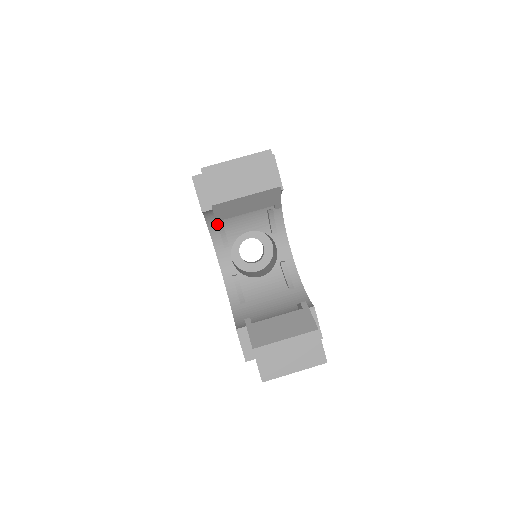
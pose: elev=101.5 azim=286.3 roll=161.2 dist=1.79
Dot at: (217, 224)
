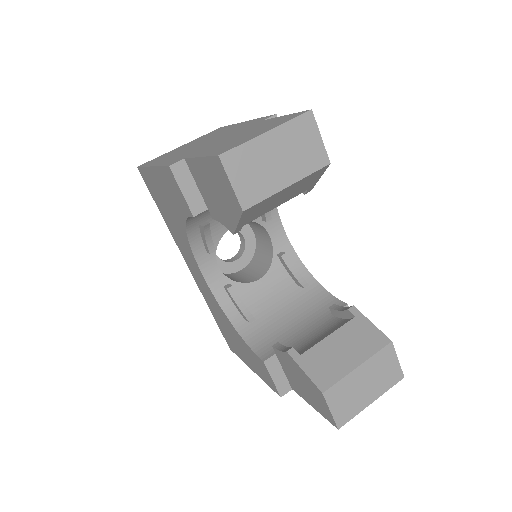
Dot at: (234, 233)
